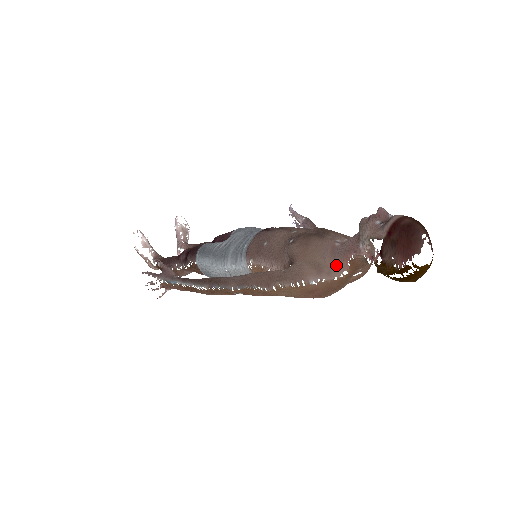
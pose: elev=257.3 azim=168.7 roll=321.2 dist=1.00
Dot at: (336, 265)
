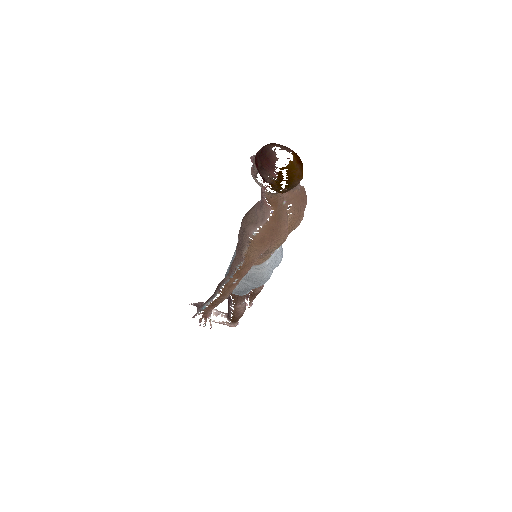
Dot at: (263, 212)
